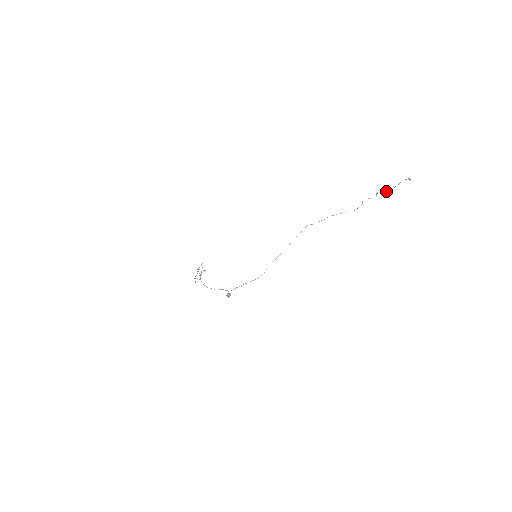
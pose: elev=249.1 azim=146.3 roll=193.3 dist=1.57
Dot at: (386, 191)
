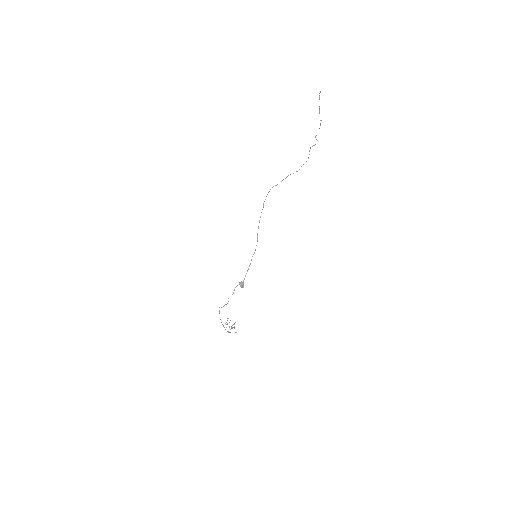
Dot at: occluded
